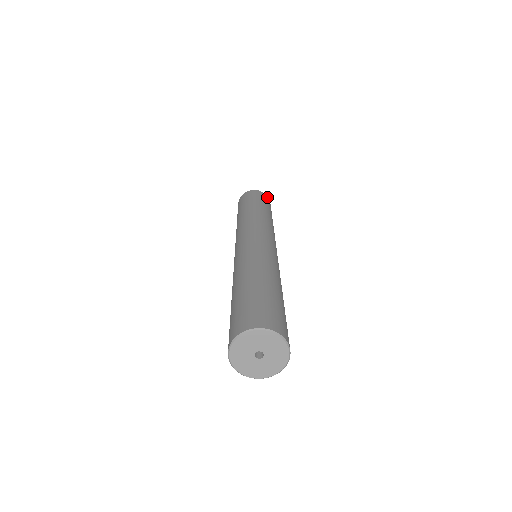
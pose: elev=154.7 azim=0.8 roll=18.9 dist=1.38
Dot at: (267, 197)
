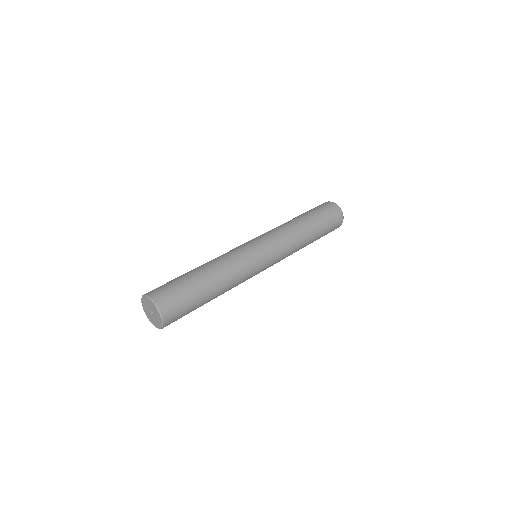
Dot at: (341, 221)
